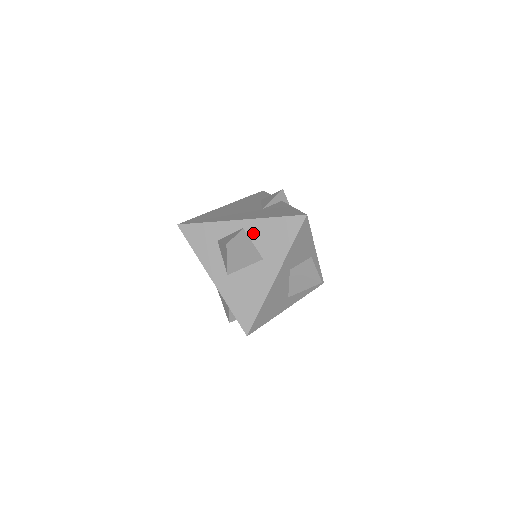
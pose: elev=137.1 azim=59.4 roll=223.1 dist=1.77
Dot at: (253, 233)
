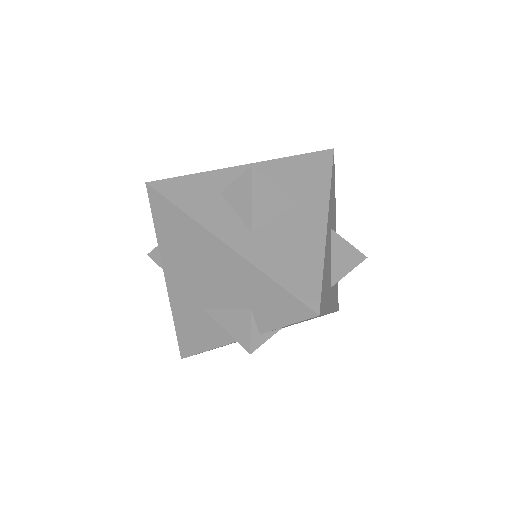
Dot at: (272, 176)
